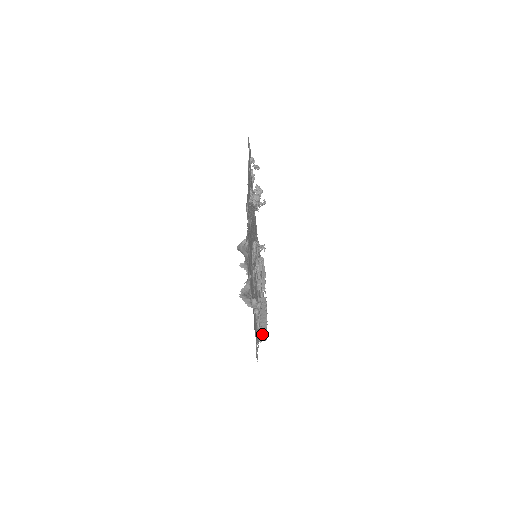
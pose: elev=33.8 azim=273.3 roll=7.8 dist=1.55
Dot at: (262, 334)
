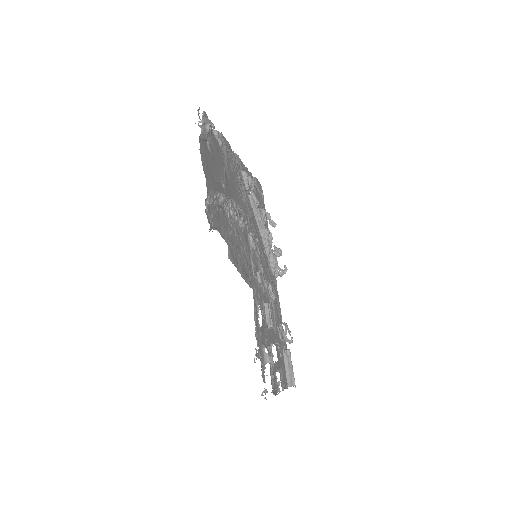
Dot at: occluded
